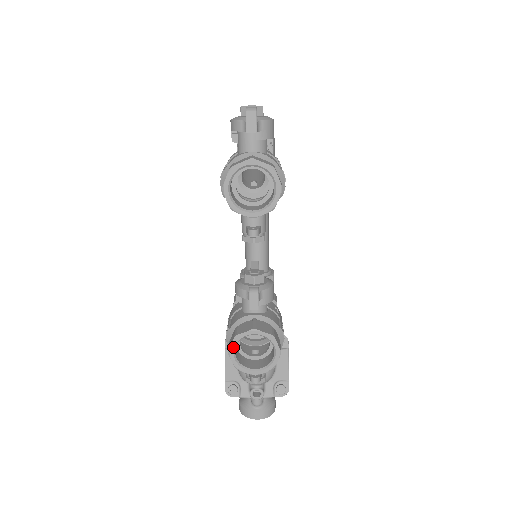
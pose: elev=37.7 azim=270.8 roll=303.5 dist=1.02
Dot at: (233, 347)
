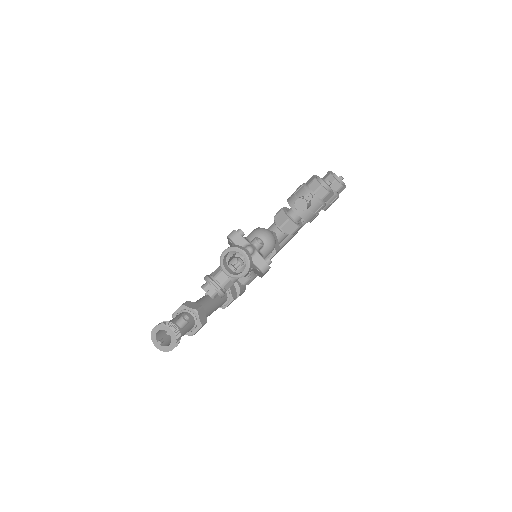
Dot at: (317, 176)
